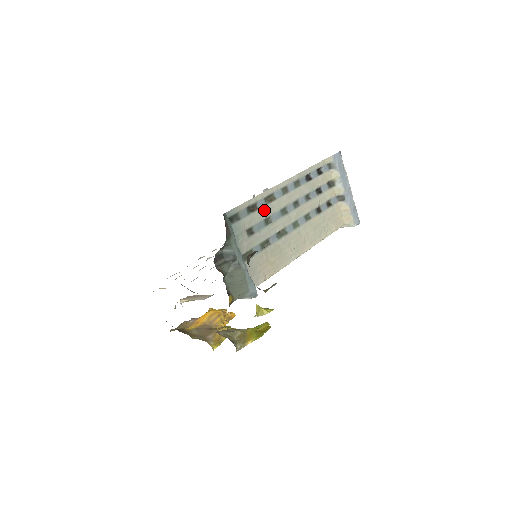
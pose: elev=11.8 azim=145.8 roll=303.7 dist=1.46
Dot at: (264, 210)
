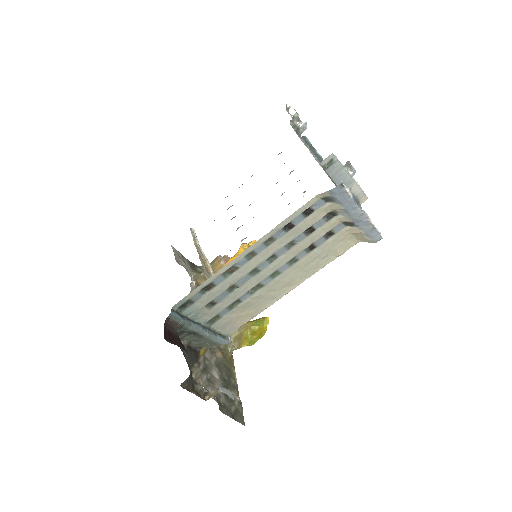
Dot at: (224, 283)
